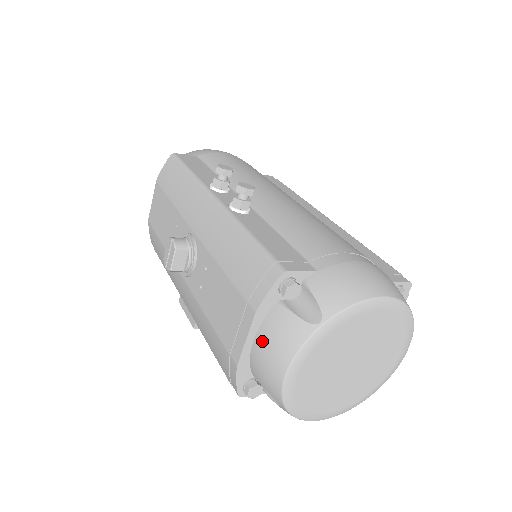
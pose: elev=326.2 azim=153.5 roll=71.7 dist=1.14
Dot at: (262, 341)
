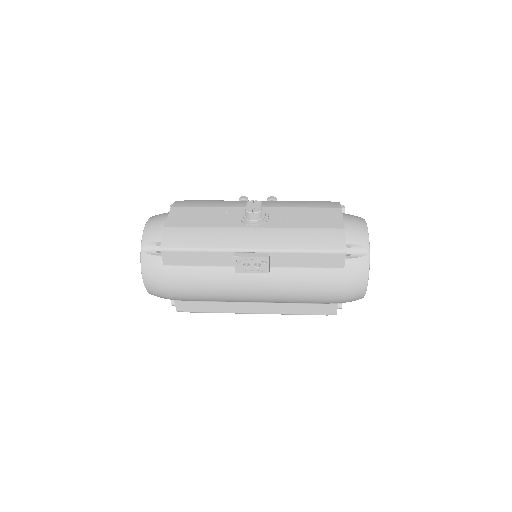
Dot at: (348, 220)
